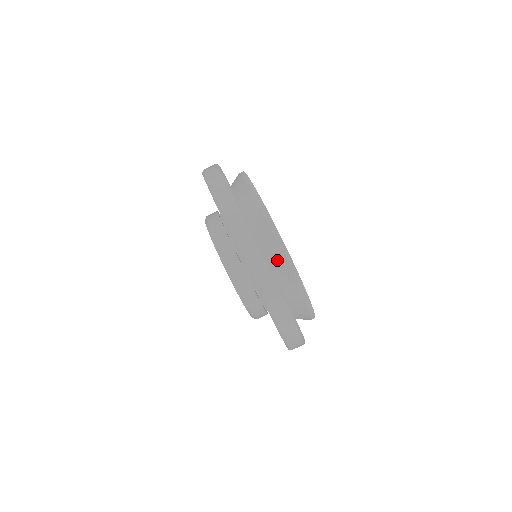
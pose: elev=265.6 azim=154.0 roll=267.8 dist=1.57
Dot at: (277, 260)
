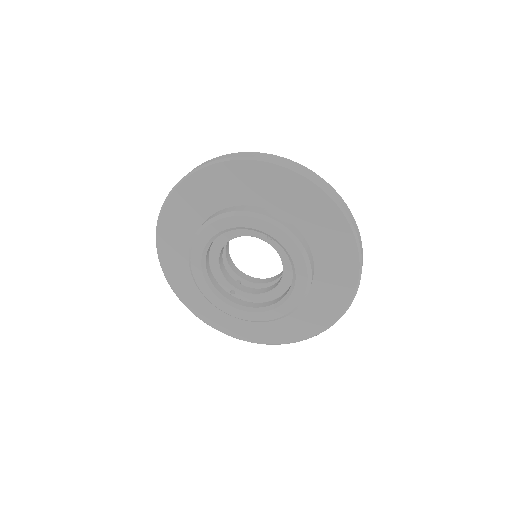
Dot at: occluded
